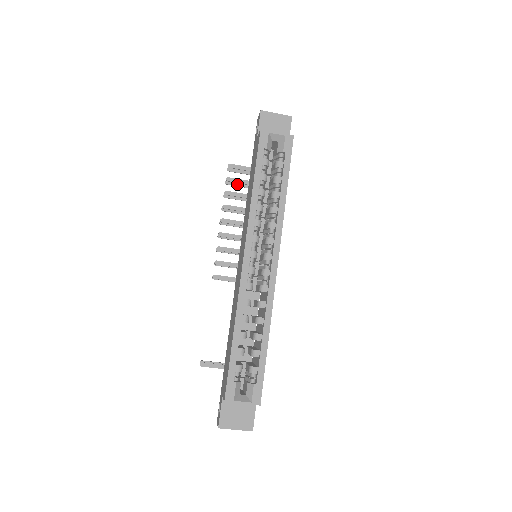
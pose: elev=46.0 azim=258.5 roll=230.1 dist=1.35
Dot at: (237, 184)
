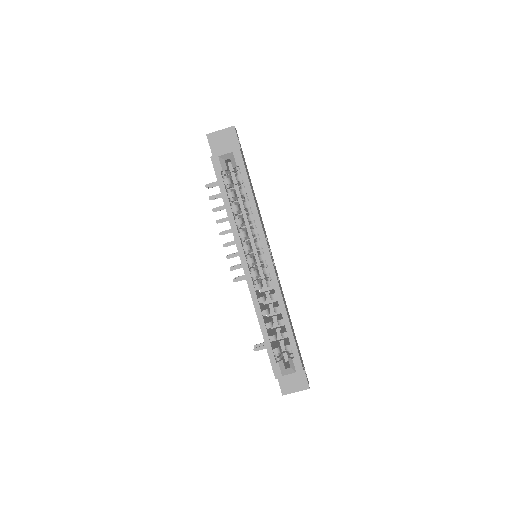
Dot at: occluded
